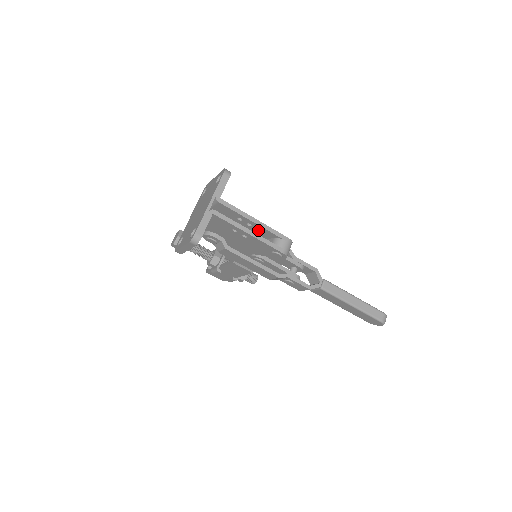
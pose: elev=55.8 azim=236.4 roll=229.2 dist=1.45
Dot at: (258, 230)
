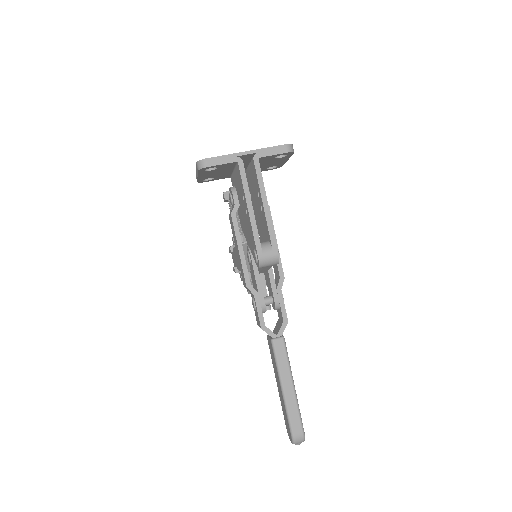
Dot at: (264, 221)
